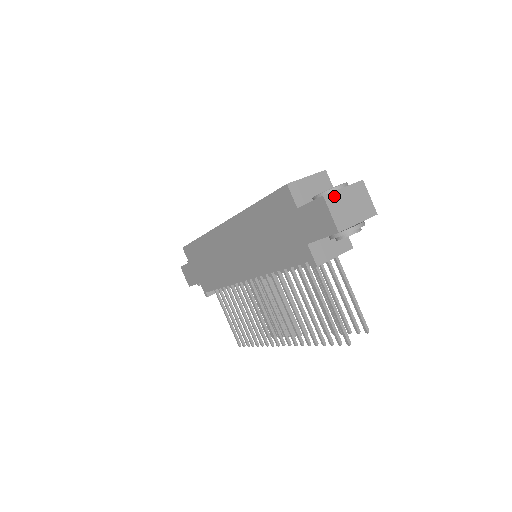
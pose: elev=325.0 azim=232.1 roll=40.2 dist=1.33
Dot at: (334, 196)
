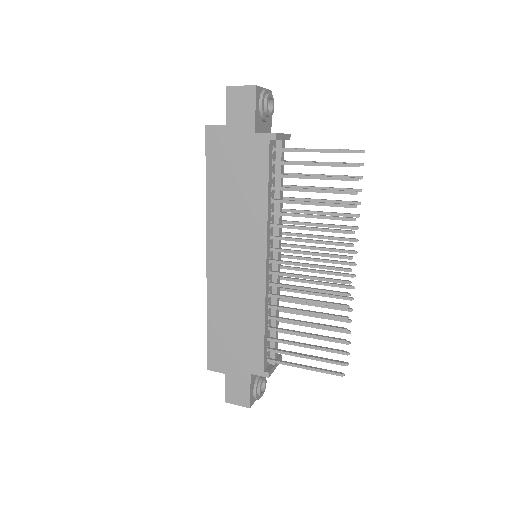
Dot at: occluded
